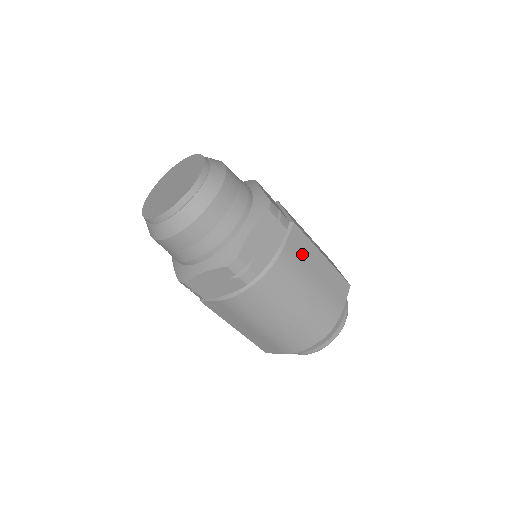
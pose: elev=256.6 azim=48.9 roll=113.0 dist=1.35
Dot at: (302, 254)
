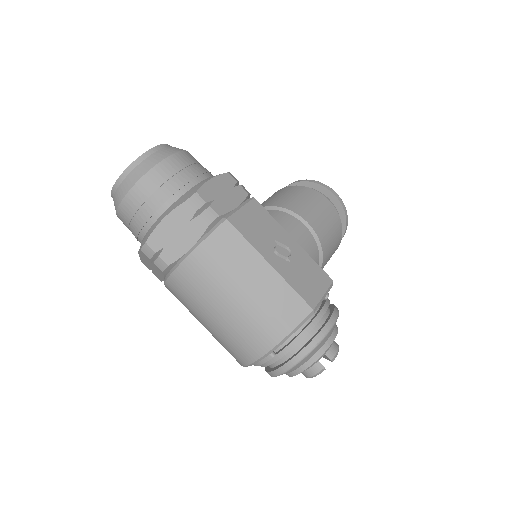
Dot at: (230, 255)
